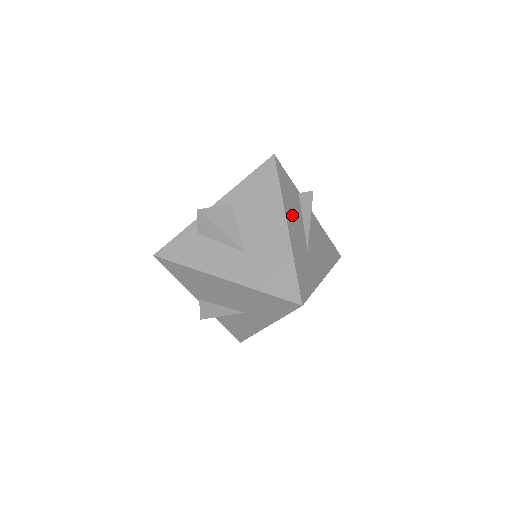
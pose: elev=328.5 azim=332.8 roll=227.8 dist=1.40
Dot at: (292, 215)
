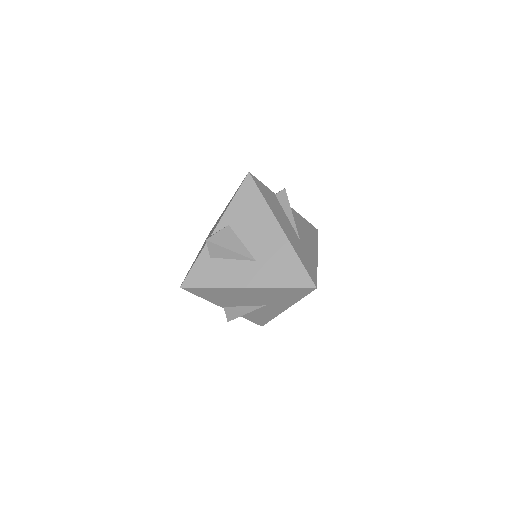
Dot at: (280, 217)
